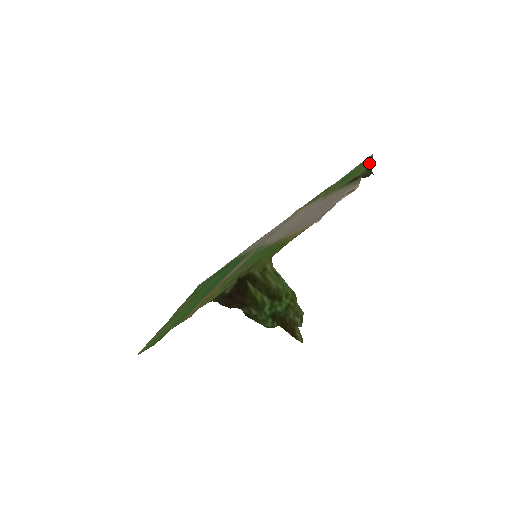
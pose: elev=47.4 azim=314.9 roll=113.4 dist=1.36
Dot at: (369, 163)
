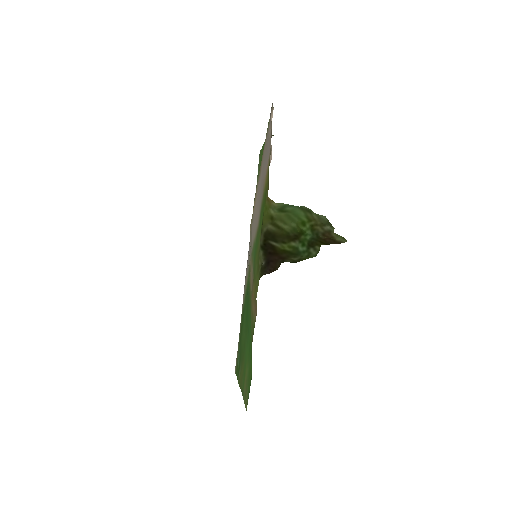
Dot at: (263, 144)
